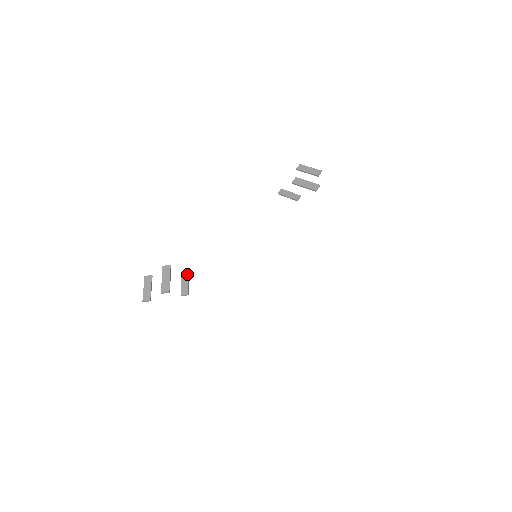
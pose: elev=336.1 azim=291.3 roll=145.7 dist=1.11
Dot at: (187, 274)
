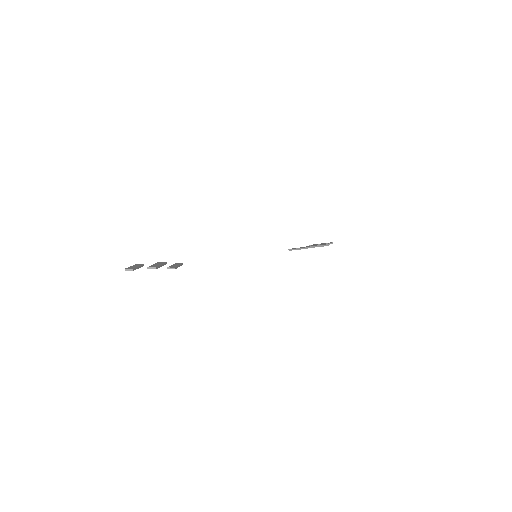
Dot at: (180, 263)
